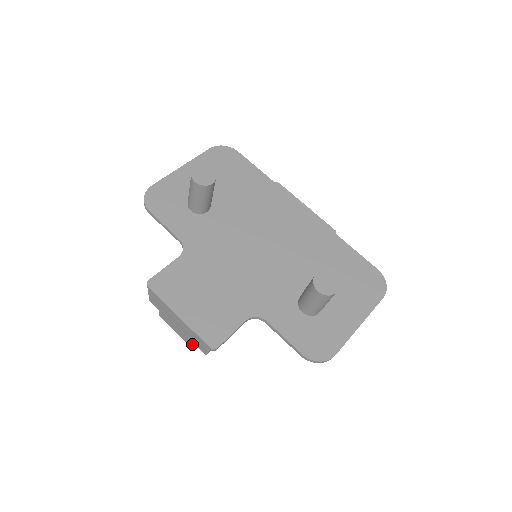
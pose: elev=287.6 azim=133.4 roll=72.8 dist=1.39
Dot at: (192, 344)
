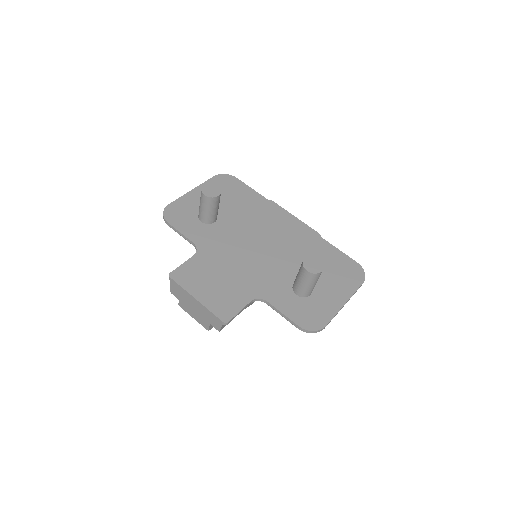
Dot at: (207, 325)
